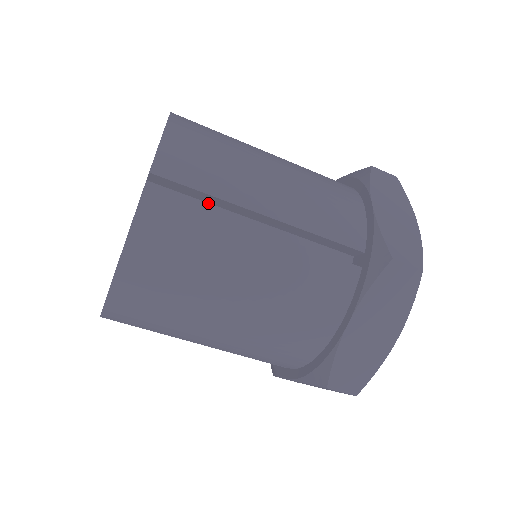
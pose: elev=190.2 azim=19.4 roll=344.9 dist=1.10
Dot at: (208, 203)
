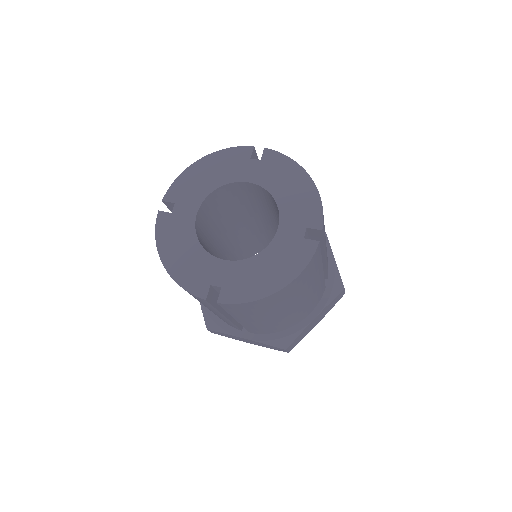
Dot at: occluded
